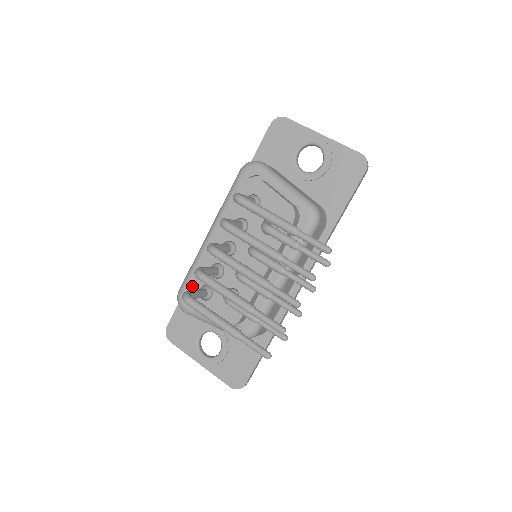
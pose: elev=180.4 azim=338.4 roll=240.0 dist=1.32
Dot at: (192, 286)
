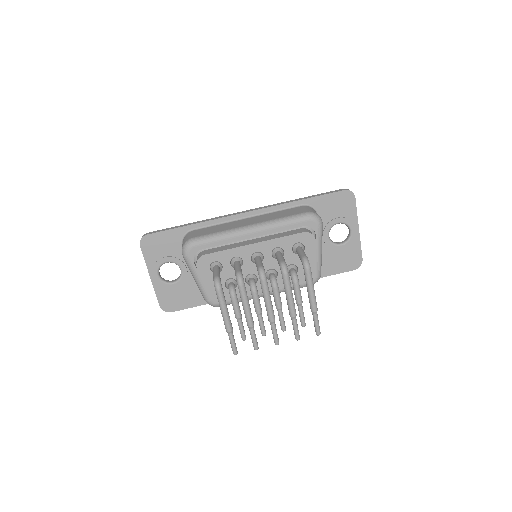
Dot at: (211, 255)
